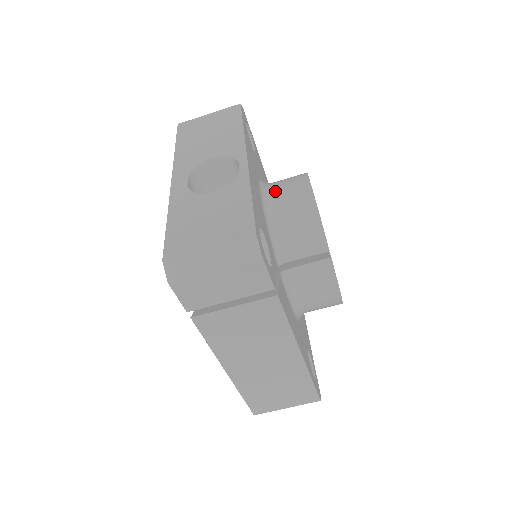
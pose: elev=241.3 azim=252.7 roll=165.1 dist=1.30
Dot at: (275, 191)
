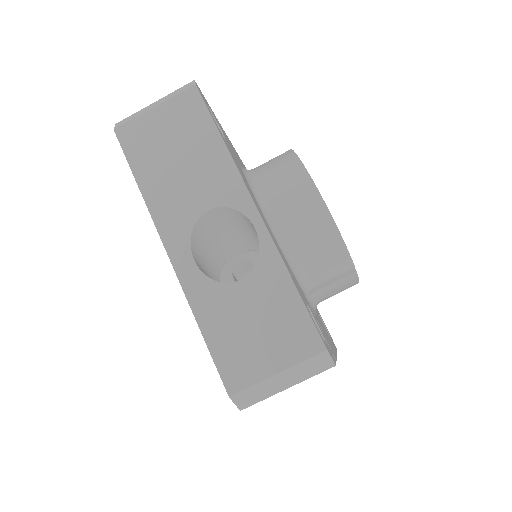
Dot at: (279, 208)
